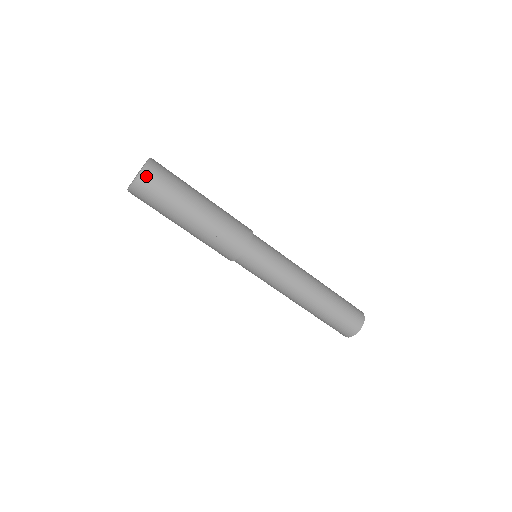
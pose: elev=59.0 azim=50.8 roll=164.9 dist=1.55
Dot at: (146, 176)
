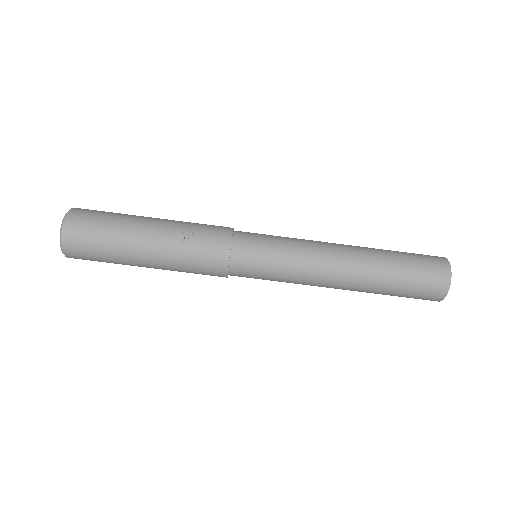
Dot at: (72, 217)
